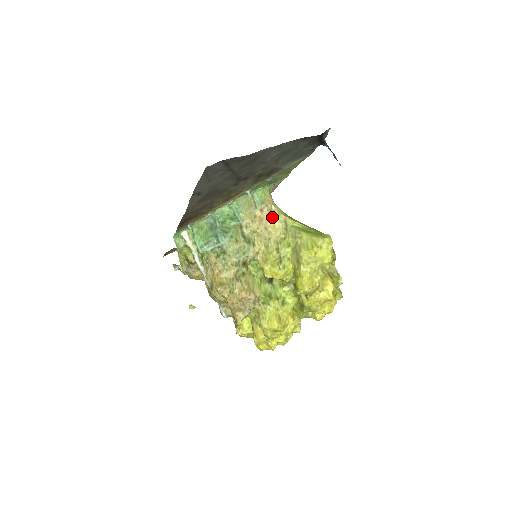
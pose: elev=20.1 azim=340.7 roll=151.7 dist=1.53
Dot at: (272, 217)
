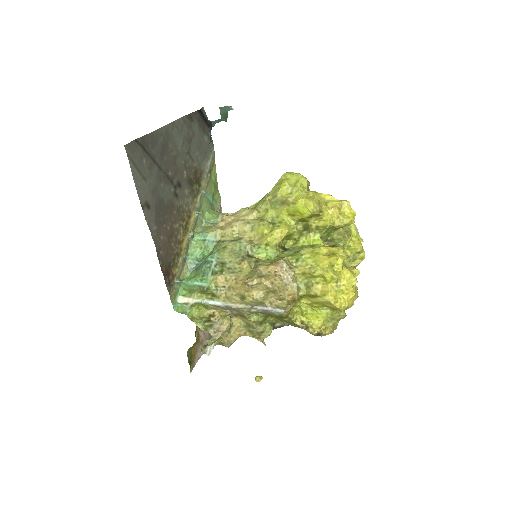
Dot at: (235, 216)
